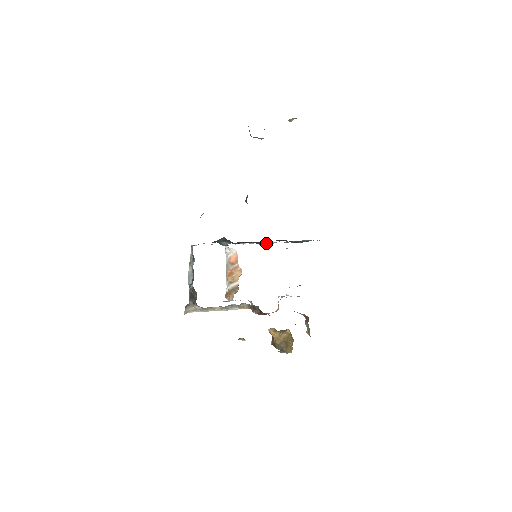
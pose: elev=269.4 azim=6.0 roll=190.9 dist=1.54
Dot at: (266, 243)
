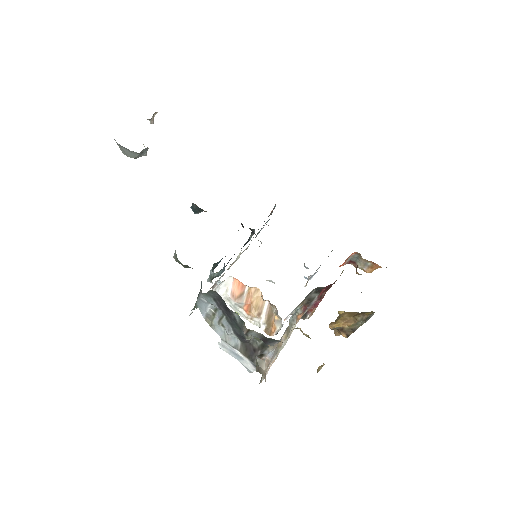
Dot at: (251, 235)
